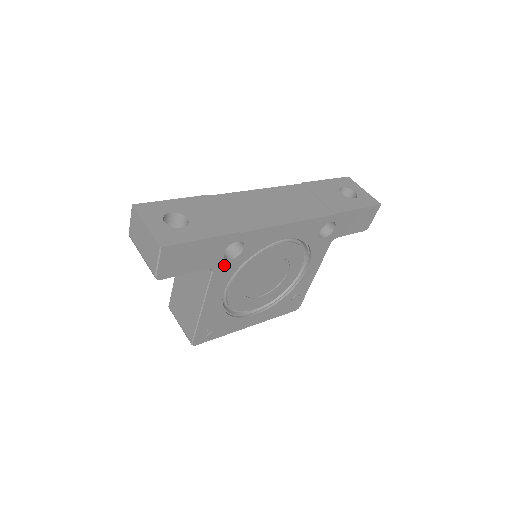
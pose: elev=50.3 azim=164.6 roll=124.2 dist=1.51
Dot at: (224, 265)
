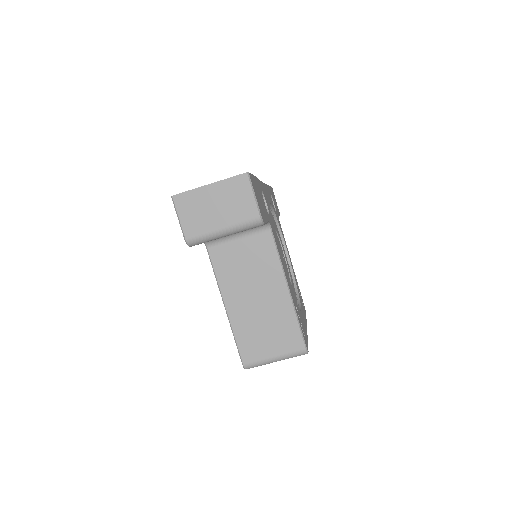
Dot at: (270, 222)
